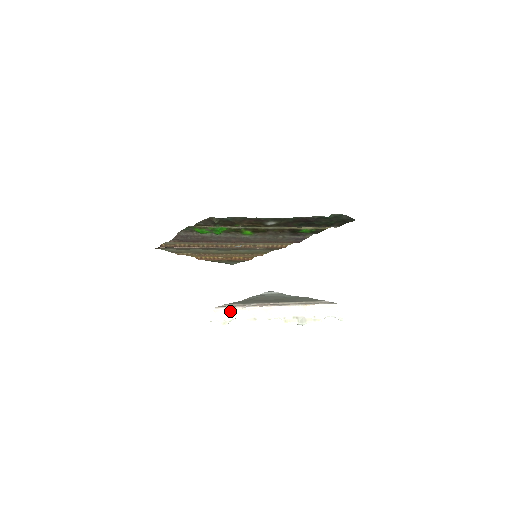
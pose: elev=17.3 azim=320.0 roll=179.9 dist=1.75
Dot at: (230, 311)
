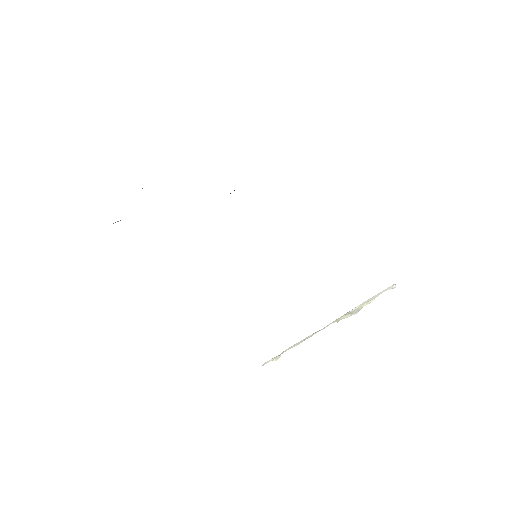
Dot at: (281, 353)
